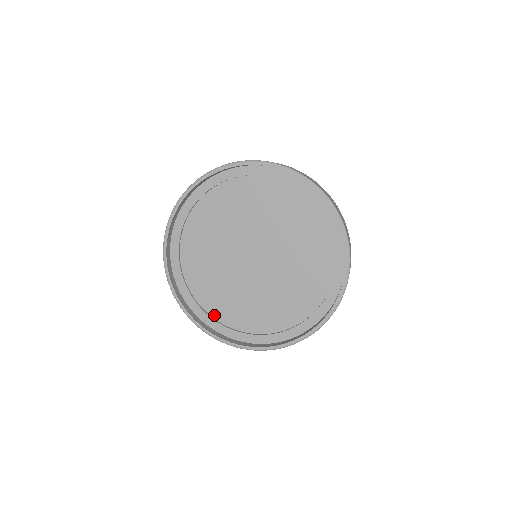
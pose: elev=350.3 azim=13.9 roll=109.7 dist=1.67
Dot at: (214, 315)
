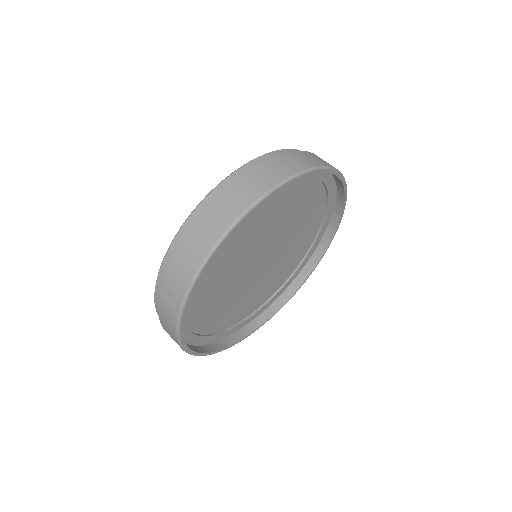
Dot at: (240, 320)
